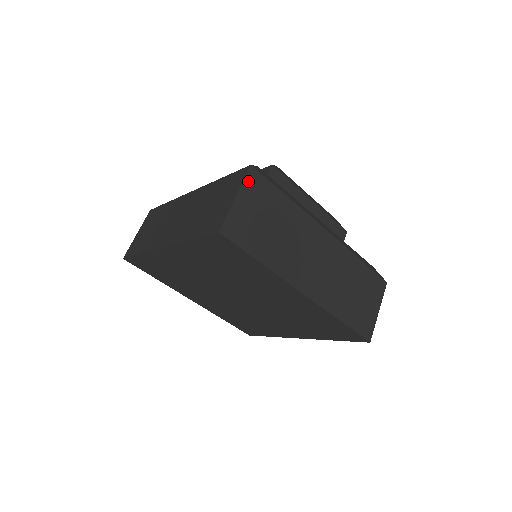
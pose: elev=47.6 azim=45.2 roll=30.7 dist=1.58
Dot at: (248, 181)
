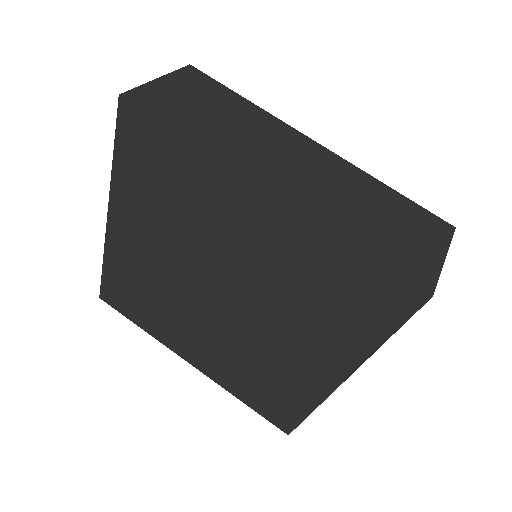
Dot at: (182, 73)
